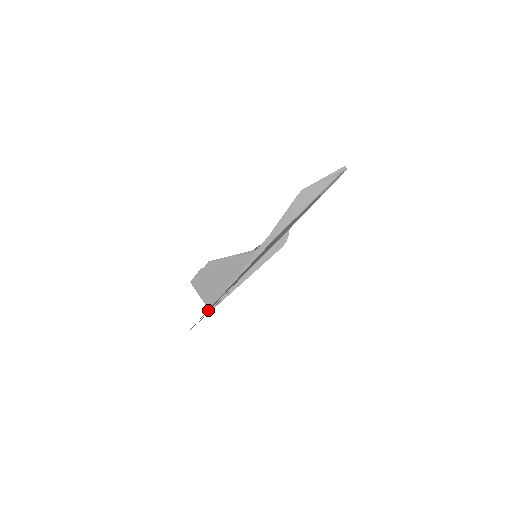
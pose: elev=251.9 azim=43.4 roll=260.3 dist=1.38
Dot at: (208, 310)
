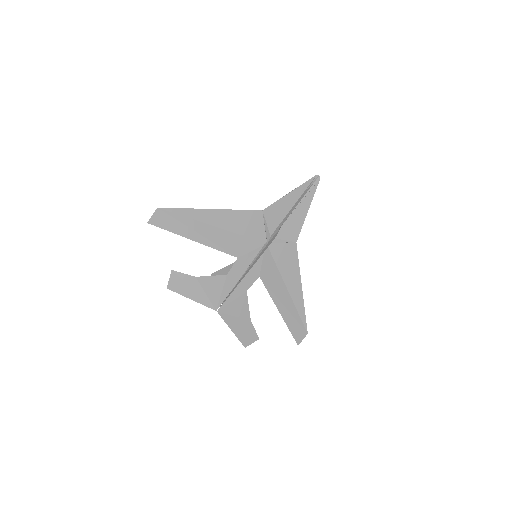
Dot at: (168, 225)
